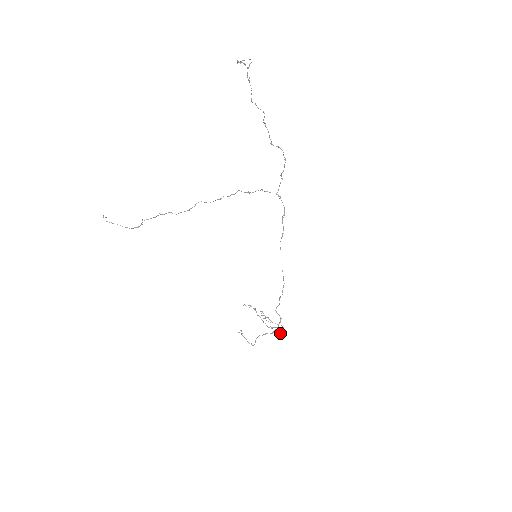
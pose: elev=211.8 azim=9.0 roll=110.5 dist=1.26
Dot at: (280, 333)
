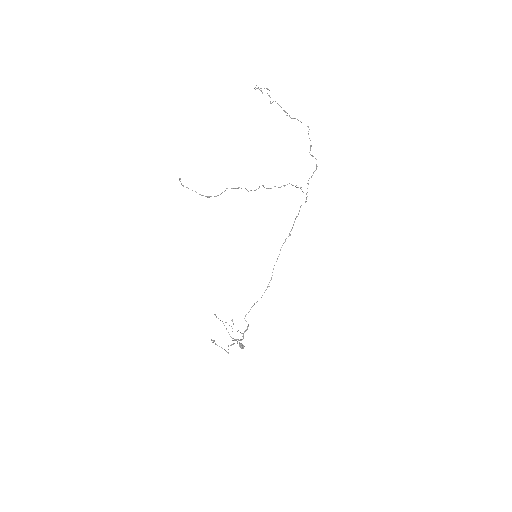
Dot at: (240, 344)
